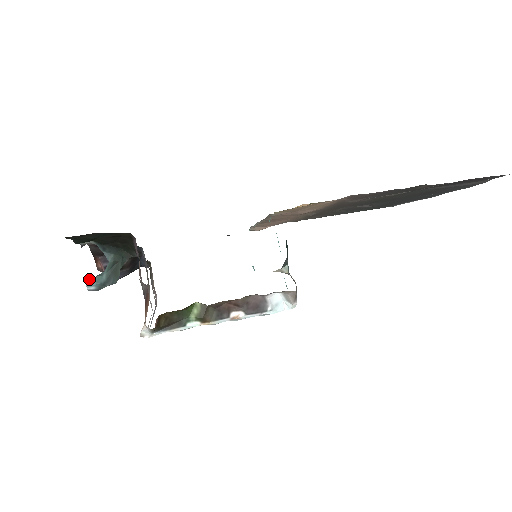
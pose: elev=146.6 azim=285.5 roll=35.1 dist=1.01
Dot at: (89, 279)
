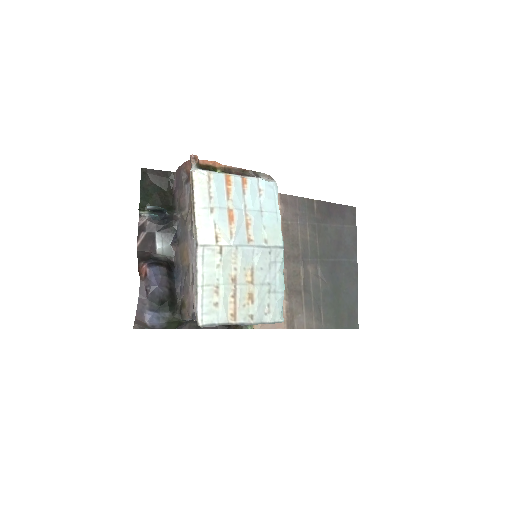
Dot at: occluded
